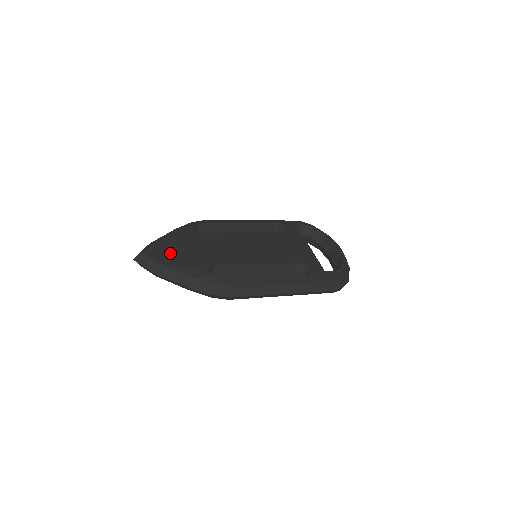
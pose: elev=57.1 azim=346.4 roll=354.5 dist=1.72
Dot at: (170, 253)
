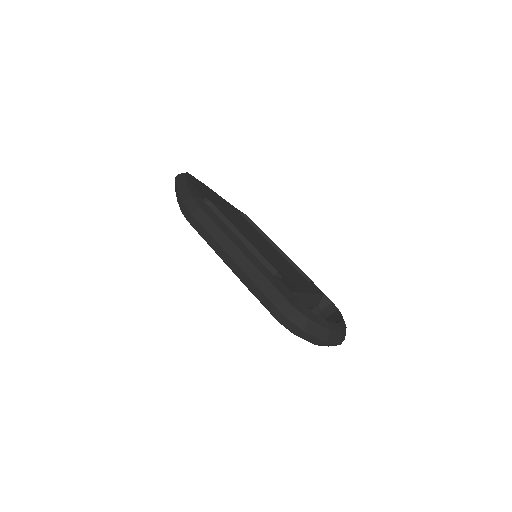
Dot at: (201, 185)
